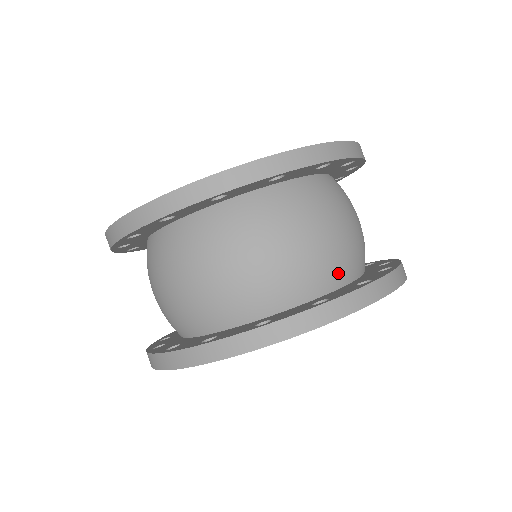
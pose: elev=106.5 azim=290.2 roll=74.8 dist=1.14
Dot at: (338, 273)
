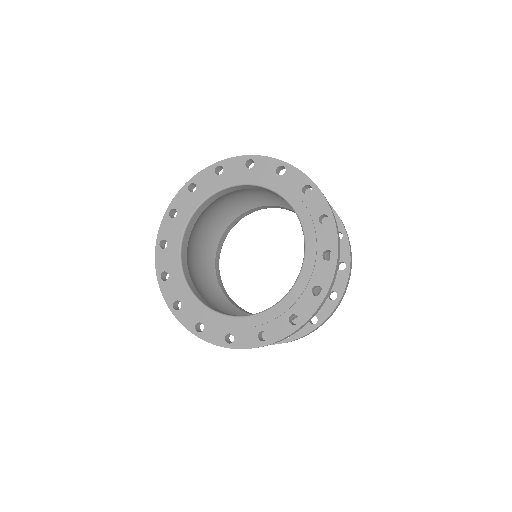
Dot at: occluded
